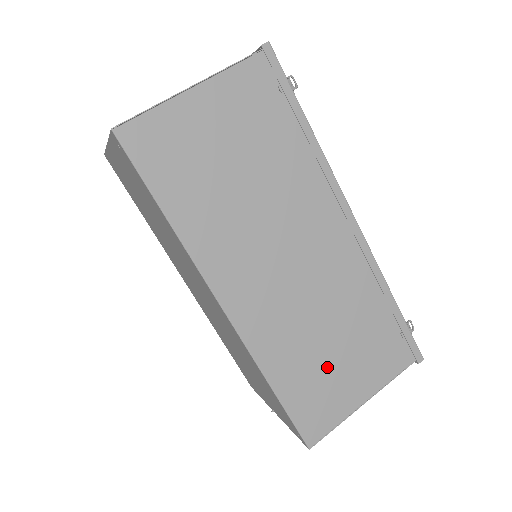
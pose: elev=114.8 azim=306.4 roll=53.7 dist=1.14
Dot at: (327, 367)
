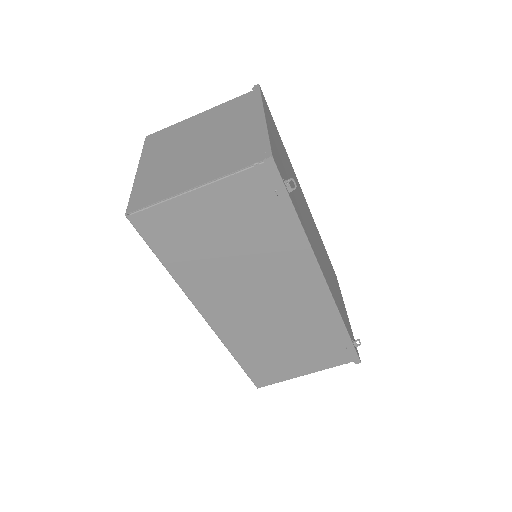
Dot at: (280, 356)
